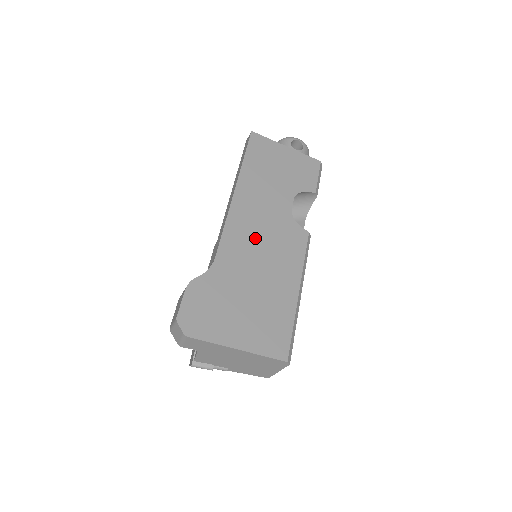
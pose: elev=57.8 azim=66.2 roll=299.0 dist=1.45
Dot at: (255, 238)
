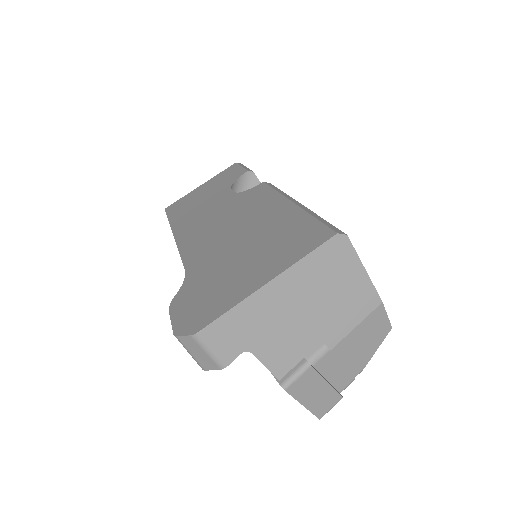
Dot at: (215, 229)
